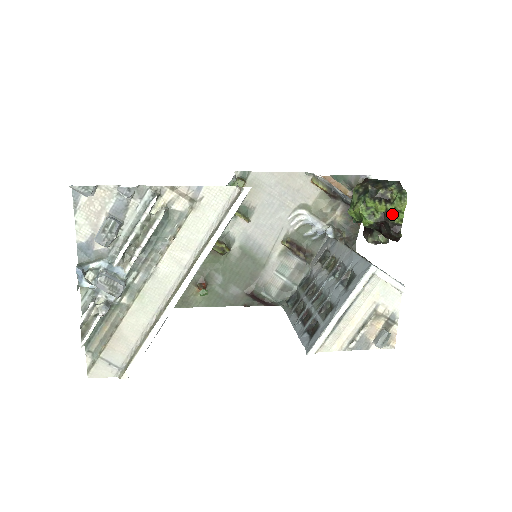
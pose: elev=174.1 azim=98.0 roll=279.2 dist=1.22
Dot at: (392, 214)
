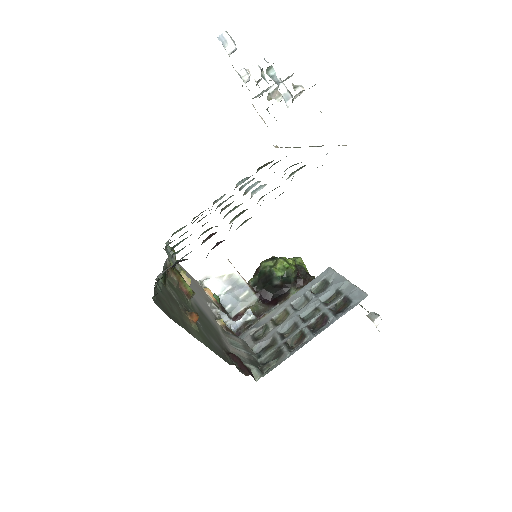
Dot at: (301, 264)
